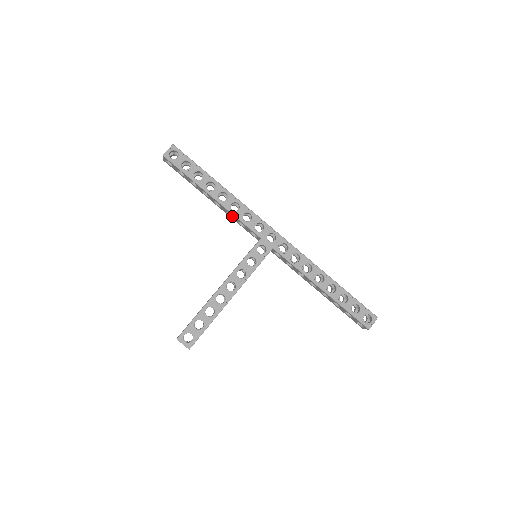
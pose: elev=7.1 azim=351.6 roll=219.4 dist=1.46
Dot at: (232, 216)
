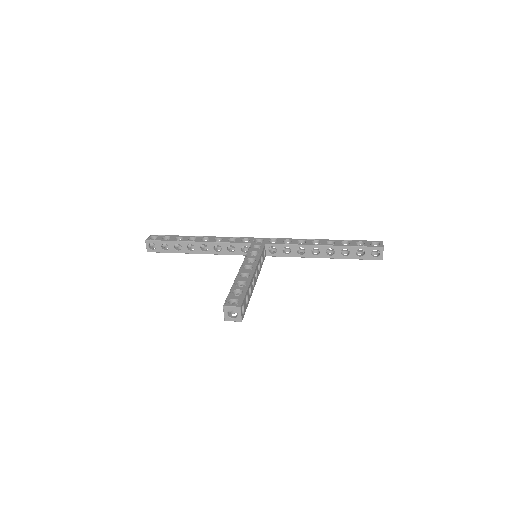
Dot at: (220, 250)
